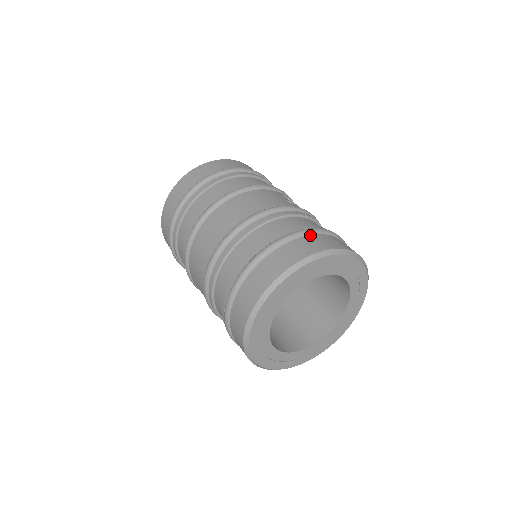
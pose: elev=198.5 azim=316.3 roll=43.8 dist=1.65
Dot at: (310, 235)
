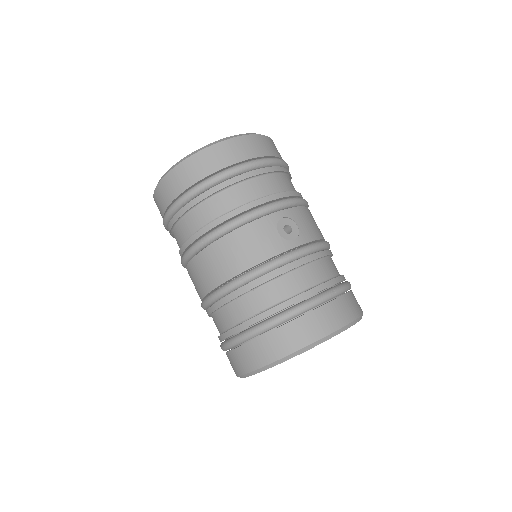
Dot at: (295, 319)
